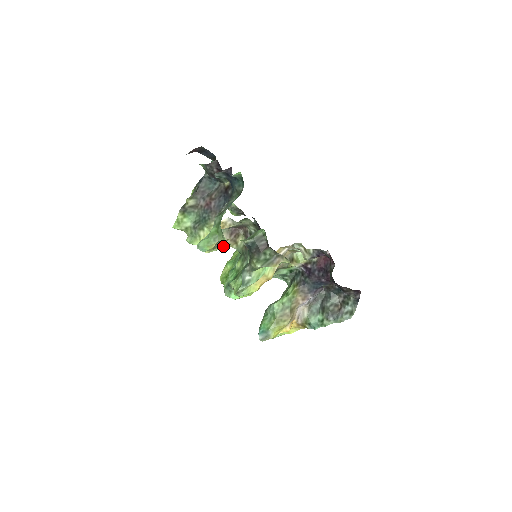
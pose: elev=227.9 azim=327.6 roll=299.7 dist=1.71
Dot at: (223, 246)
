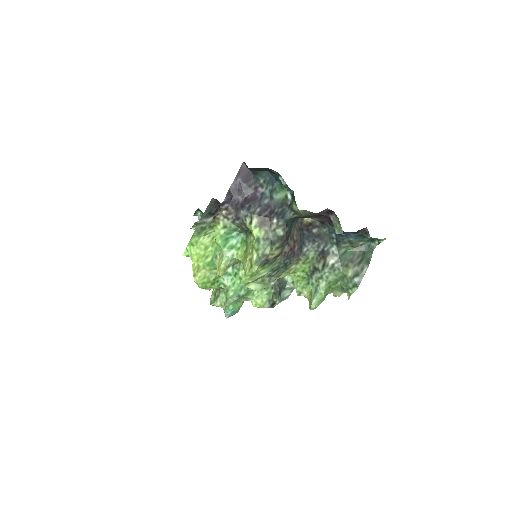
Dot at: (240, 262)
